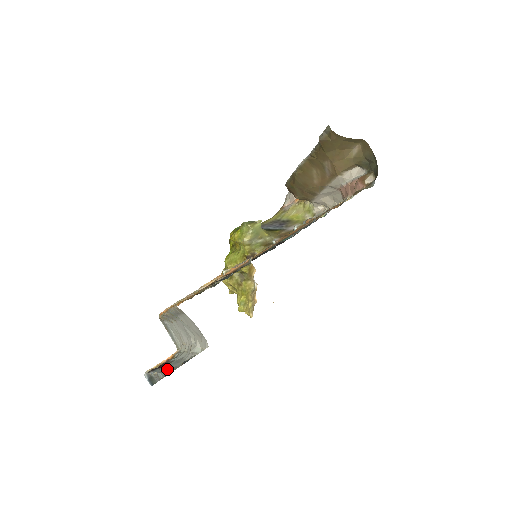
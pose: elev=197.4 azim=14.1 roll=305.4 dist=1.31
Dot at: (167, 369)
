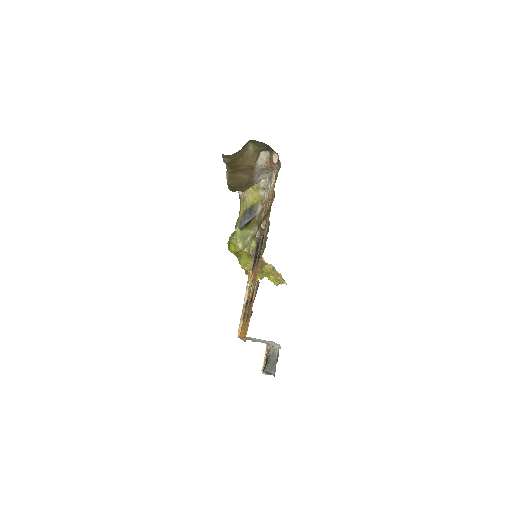
Dot at: (271, 366)
